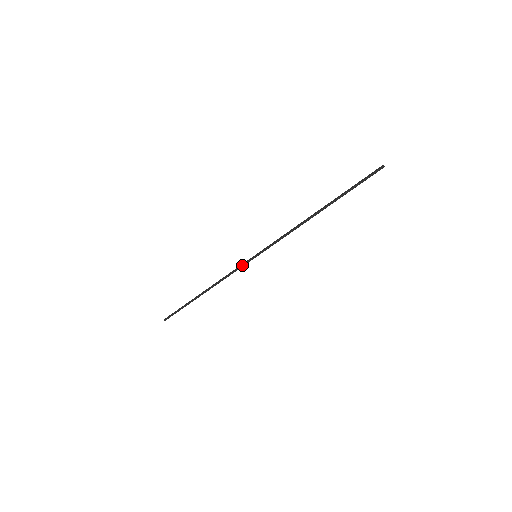
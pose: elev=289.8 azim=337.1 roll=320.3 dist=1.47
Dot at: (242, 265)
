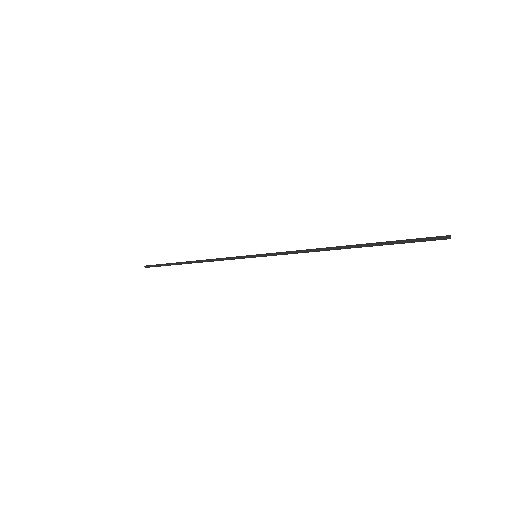
Dot at: (238, 258)
